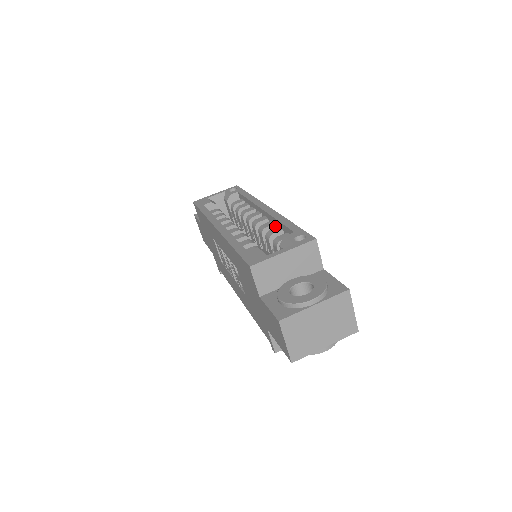
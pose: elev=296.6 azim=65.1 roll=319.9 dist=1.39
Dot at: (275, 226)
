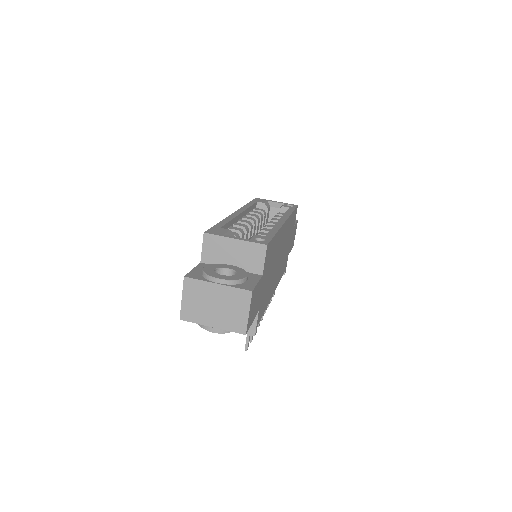
Dot at: occluded
